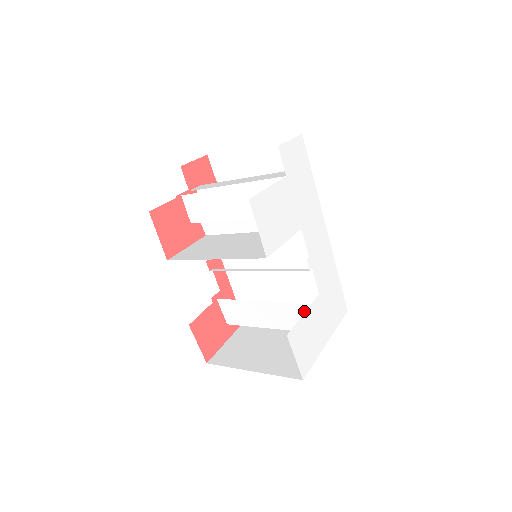
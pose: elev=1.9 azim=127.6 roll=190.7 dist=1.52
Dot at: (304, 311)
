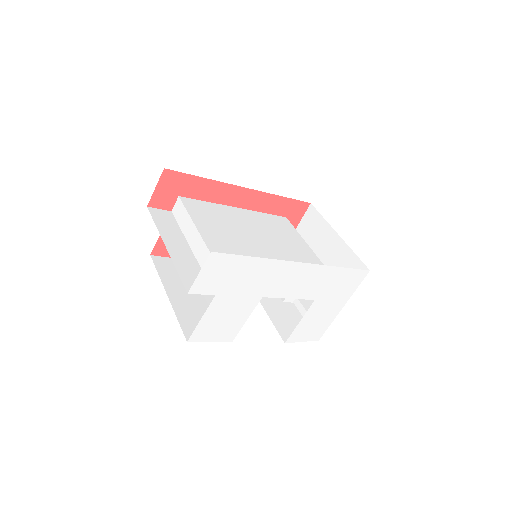
Dot at: (308, 304)
